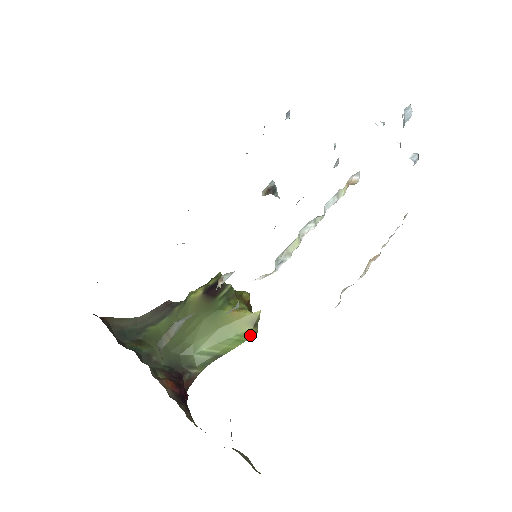
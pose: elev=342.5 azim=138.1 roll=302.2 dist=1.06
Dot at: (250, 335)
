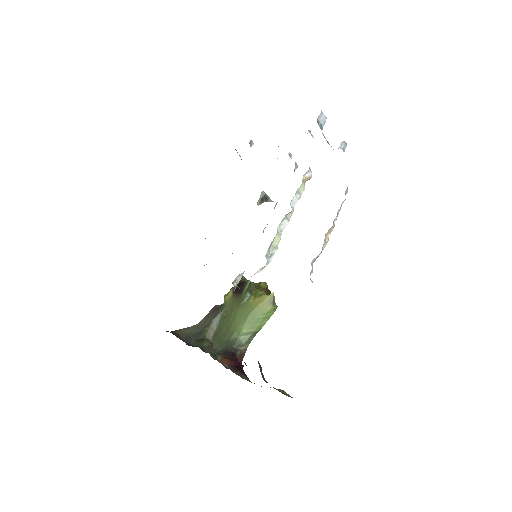
Dot at: (272, 311)
